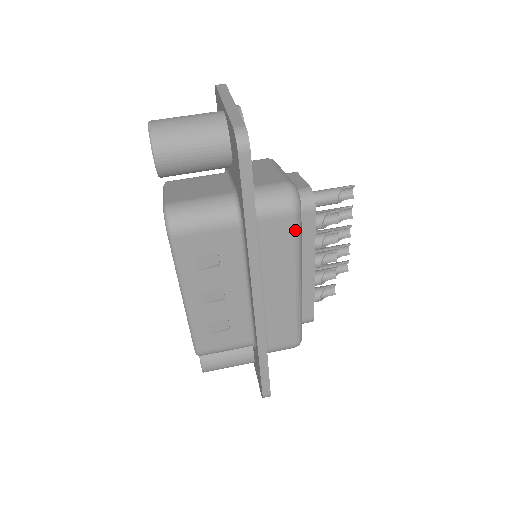
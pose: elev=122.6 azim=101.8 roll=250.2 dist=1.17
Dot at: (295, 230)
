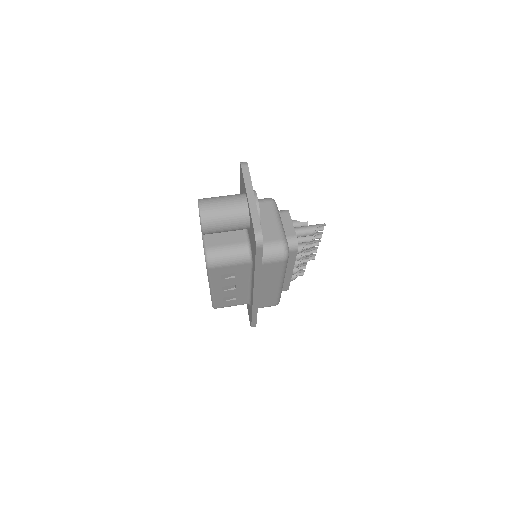
Dot at: (283, 266)
